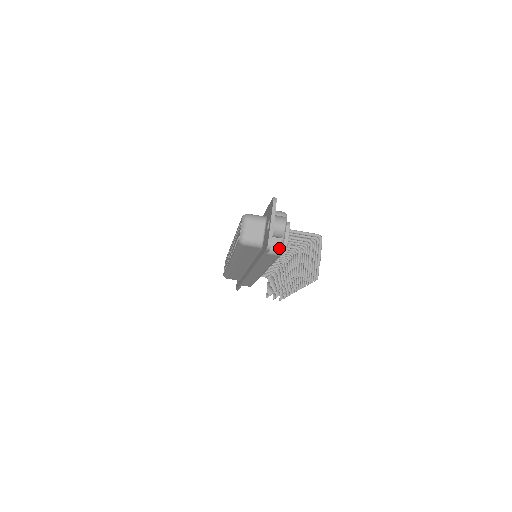
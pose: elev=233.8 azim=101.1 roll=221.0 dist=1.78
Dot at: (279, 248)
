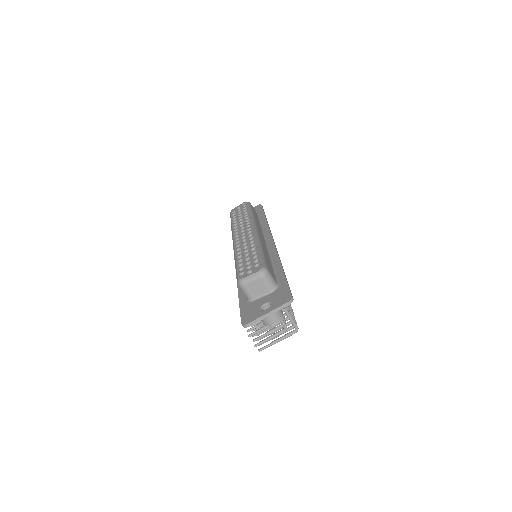
Dot at: occluded
